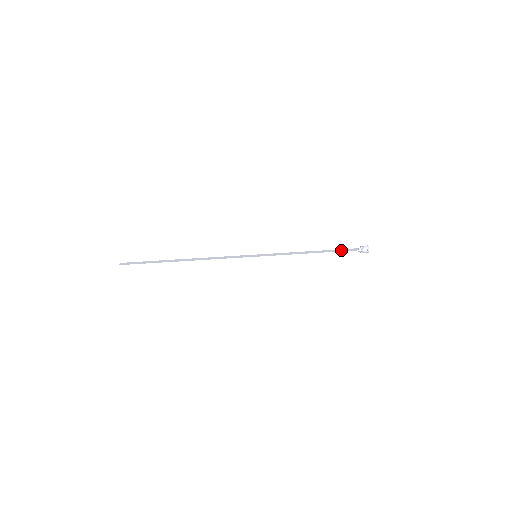
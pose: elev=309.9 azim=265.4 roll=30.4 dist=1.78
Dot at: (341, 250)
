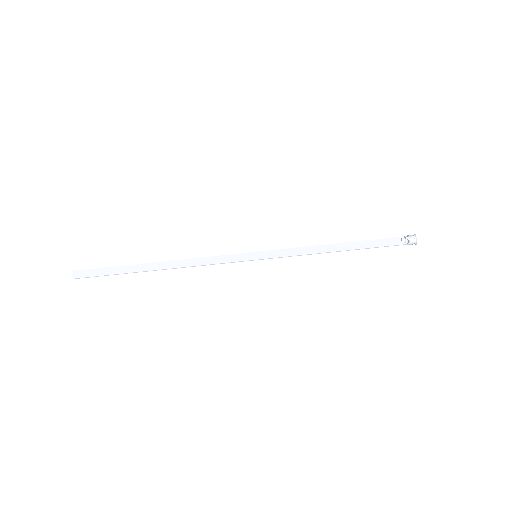
Dot at: (376, 243)
